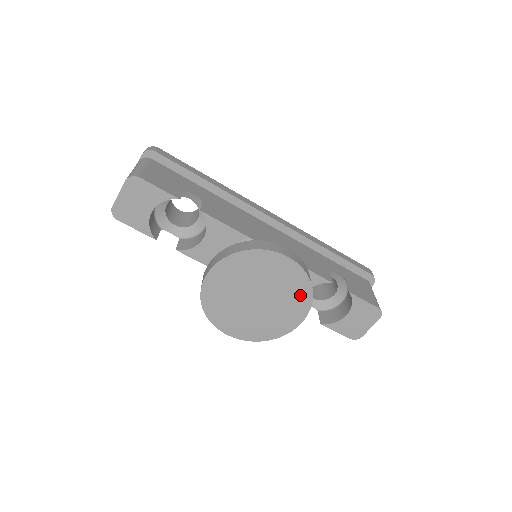
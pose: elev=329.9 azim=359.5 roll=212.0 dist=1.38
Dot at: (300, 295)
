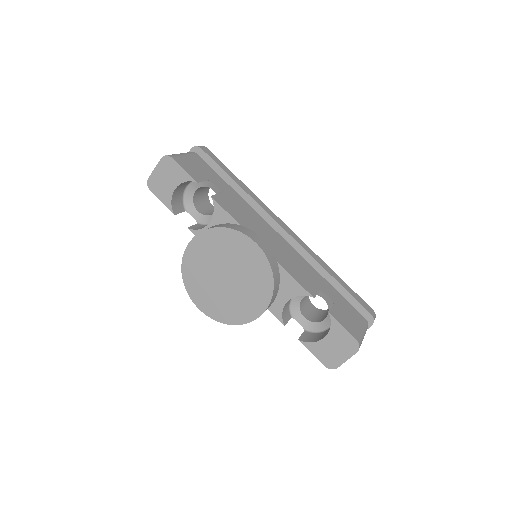
Dot at: (262, 285)
